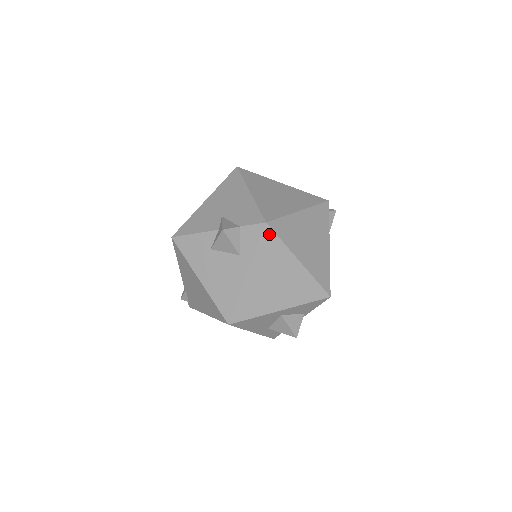
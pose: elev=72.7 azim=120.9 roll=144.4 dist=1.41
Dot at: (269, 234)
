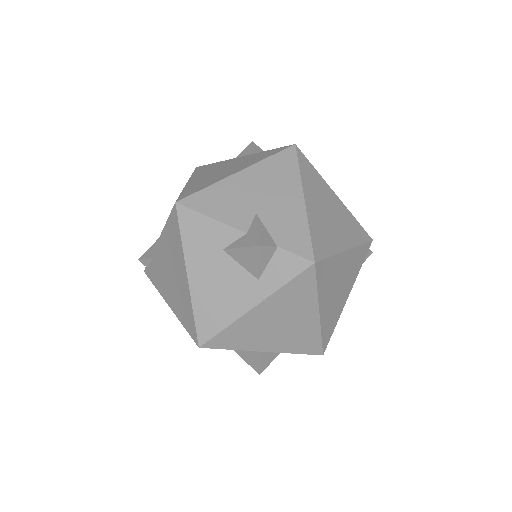
Dot at: (309, 275)
